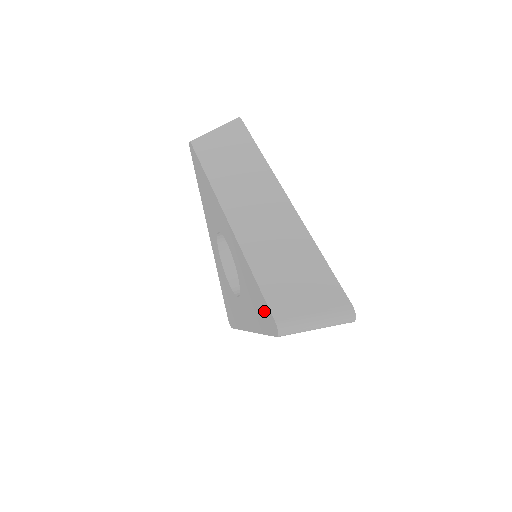
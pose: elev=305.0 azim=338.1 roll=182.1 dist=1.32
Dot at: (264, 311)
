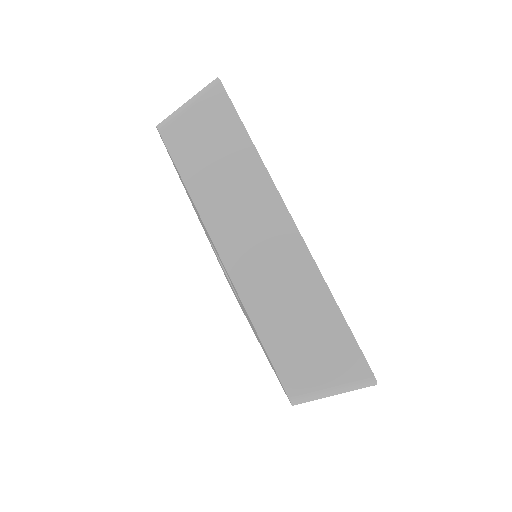
Dot at: (274, 370)
